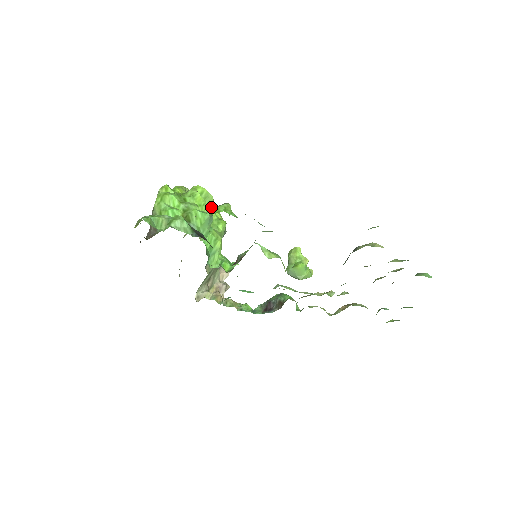
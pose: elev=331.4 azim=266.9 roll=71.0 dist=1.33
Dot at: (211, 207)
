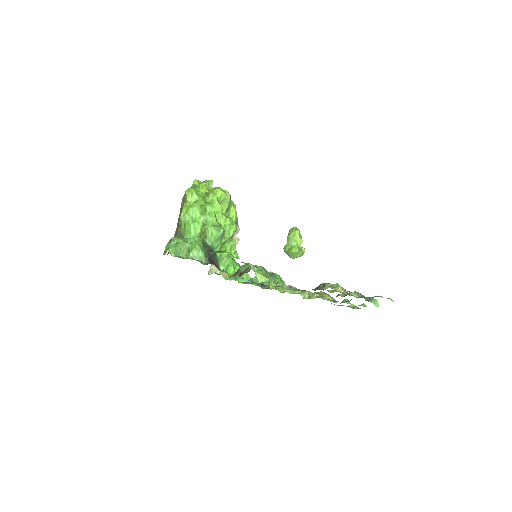
Dot at: (227, 207)
